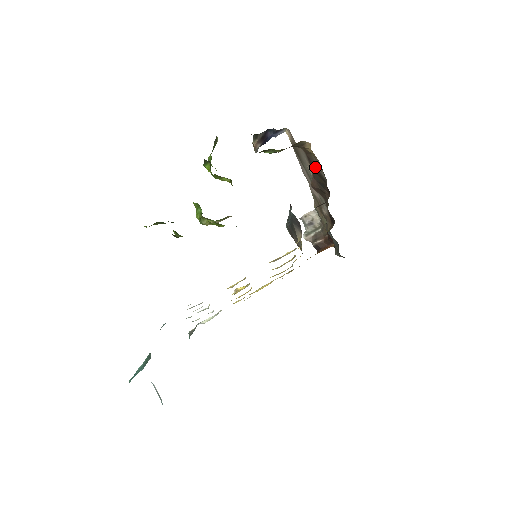
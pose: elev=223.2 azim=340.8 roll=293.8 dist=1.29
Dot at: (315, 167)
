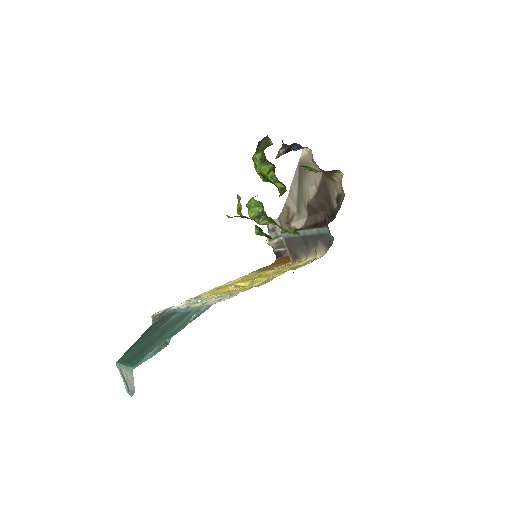
Dot at: (327, 191)
